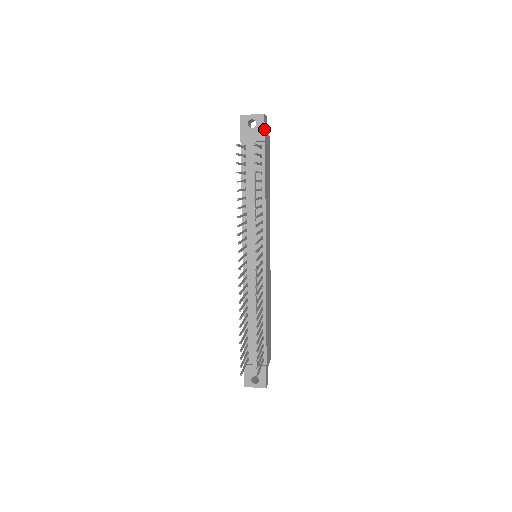
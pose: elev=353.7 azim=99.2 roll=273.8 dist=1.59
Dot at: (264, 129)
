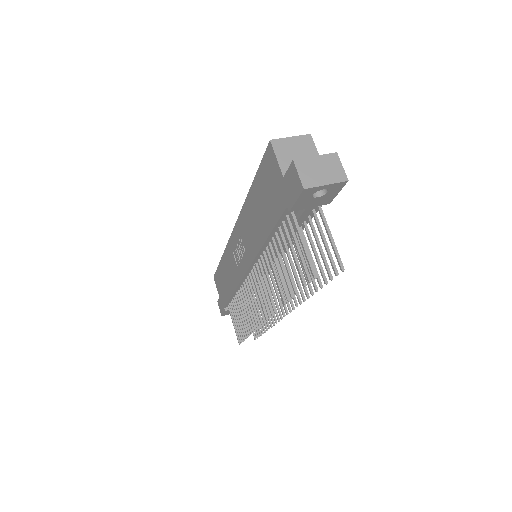
Dot at: (337, 194)
